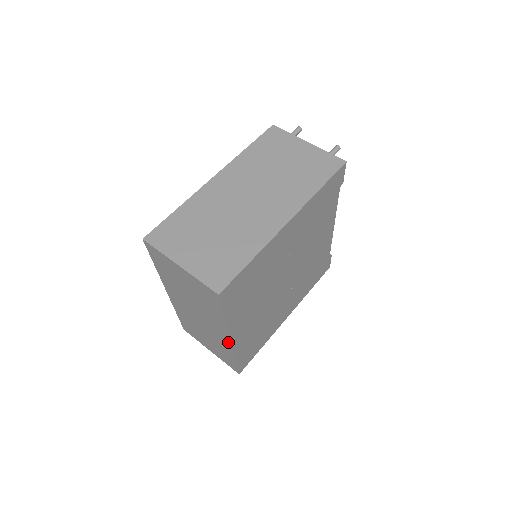
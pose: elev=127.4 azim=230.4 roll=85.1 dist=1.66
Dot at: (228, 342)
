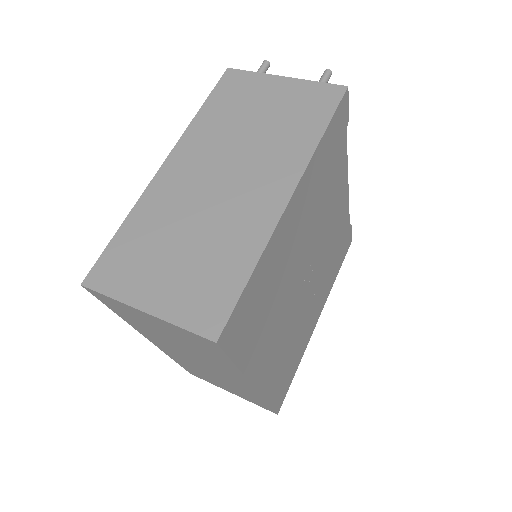
Dot at: (252, 388)
